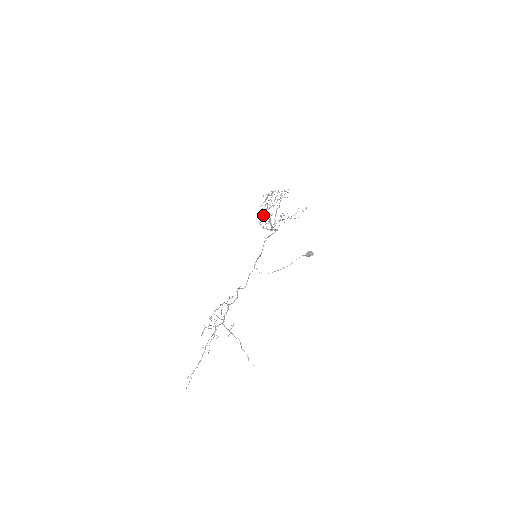
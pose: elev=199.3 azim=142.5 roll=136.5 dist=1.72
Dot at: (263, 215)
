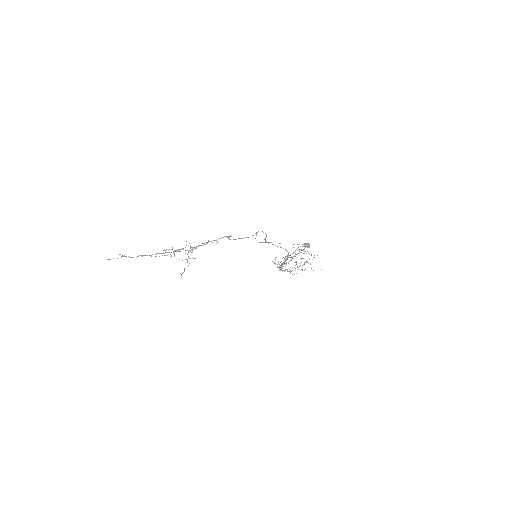
Dot at: occluded
